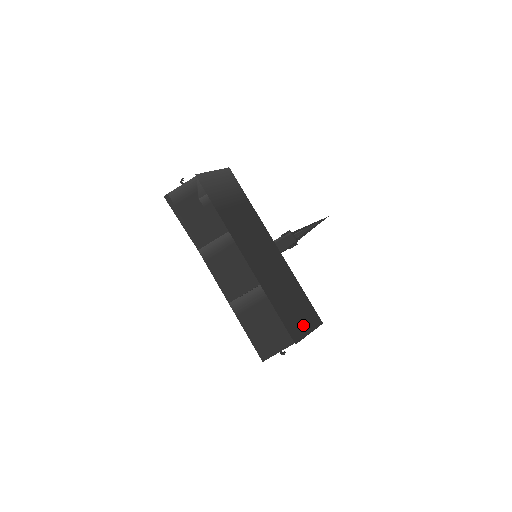
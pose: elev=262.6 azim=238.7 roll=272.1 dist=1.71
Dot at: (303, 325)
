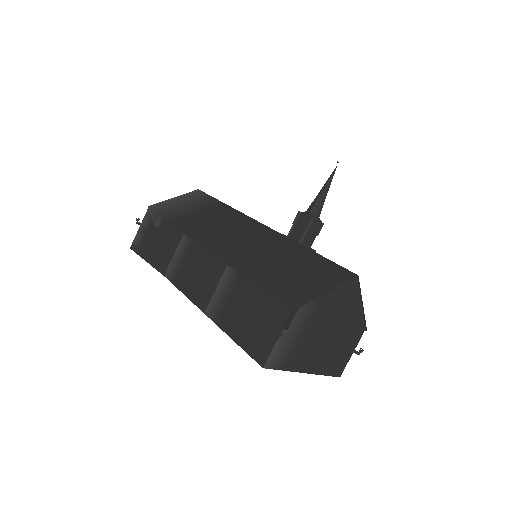
Dot at: (311, 286)
